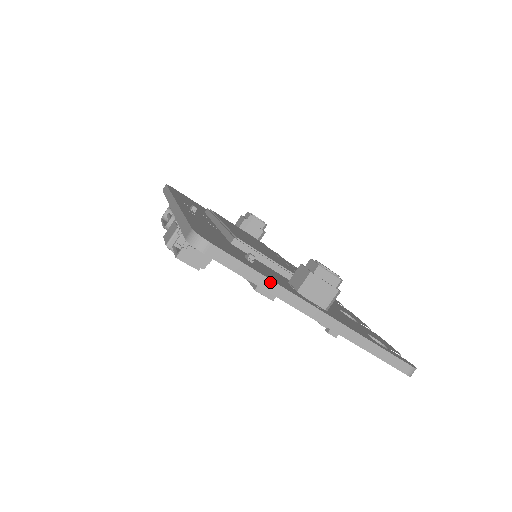
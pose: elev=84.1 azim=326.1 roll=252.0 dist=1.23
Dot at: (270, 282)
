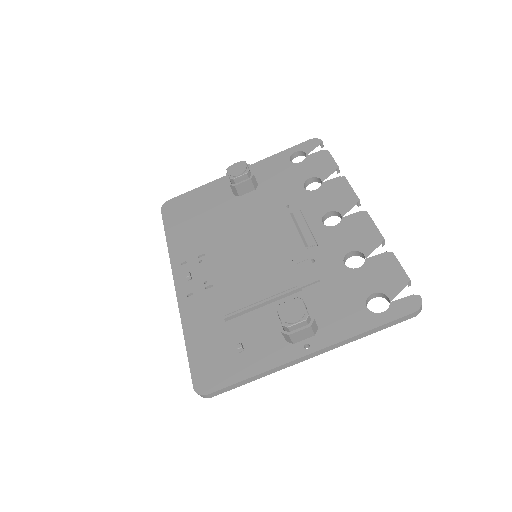
Dot at: (260, 375)
